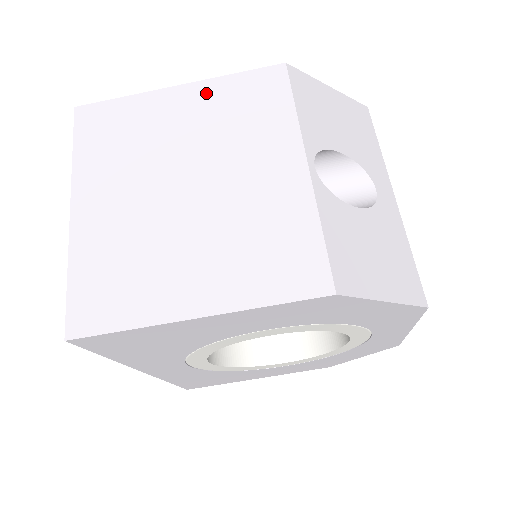
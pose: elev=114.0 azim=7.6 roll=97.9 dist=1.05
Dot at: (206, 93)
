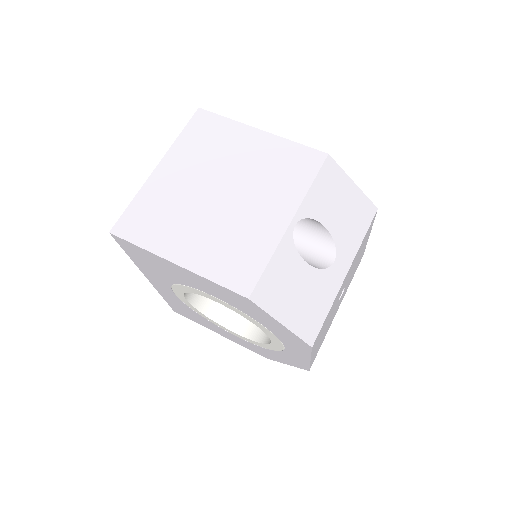
Dot at: (272, 144)
